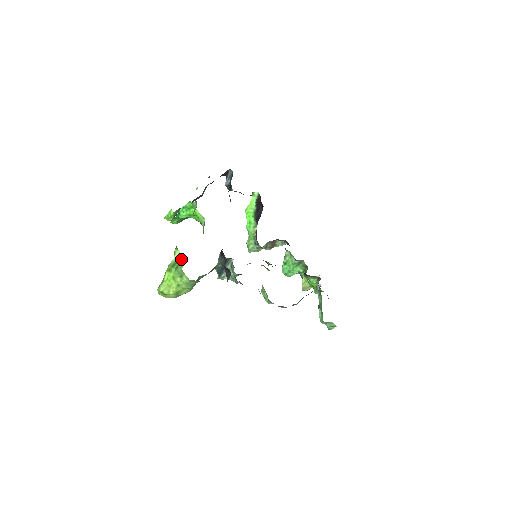
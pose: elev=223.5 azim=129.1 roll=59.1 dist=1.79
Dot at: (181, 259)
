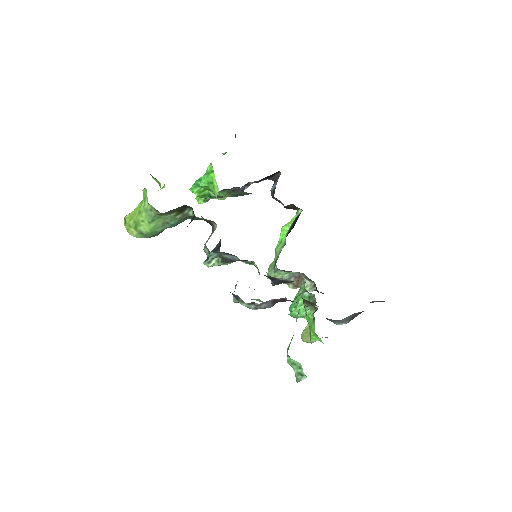
Dot at: occluded
